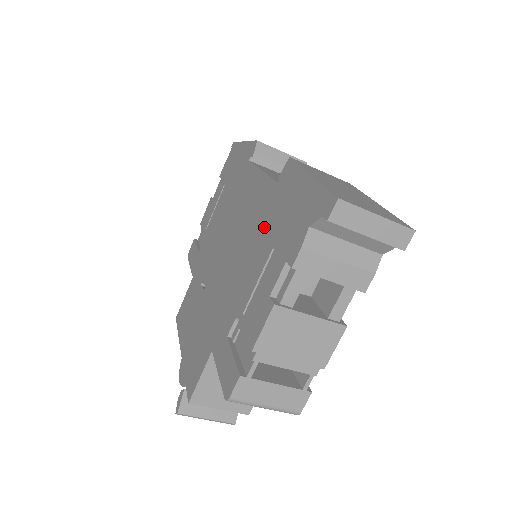
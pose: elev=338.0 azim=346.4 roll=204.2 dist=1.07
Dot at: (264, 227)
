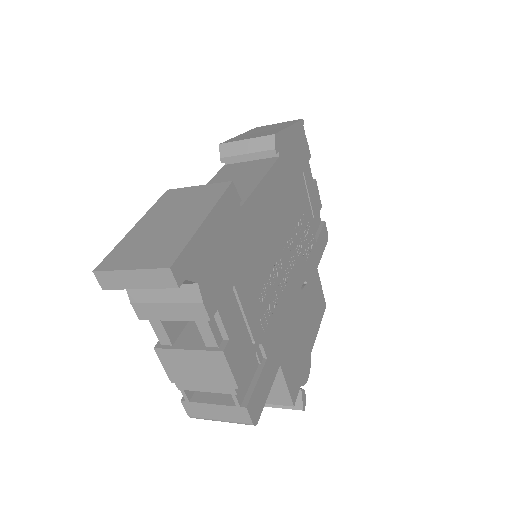
Dot at: occluded
